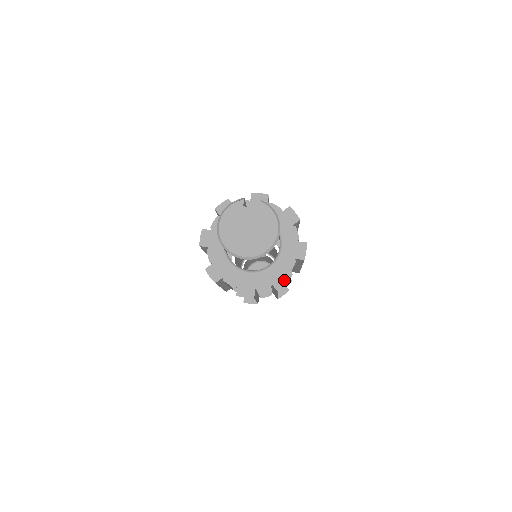
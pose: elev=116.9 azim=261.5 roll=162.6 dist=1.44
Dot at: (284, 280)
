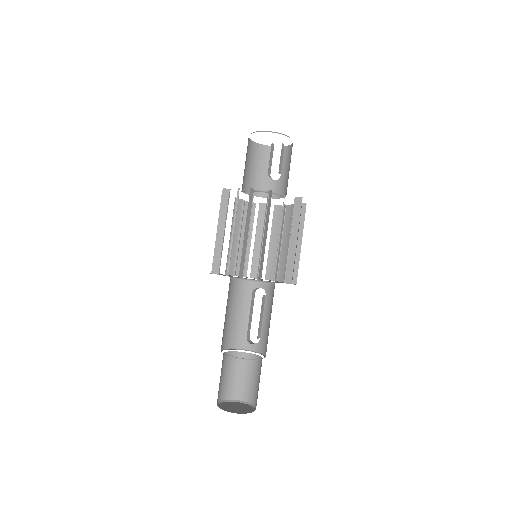
Dot at: occluded
